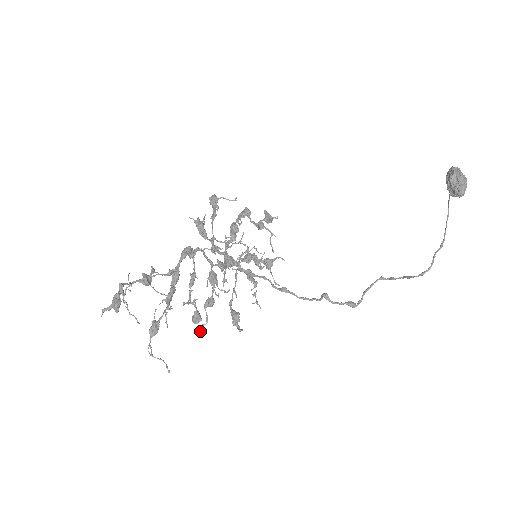
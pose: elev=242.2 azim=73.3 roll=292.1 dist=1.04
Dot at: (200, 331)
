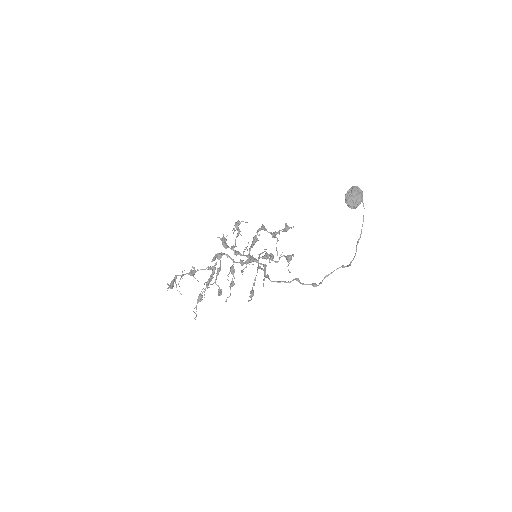
Dot at: (226, 300)
